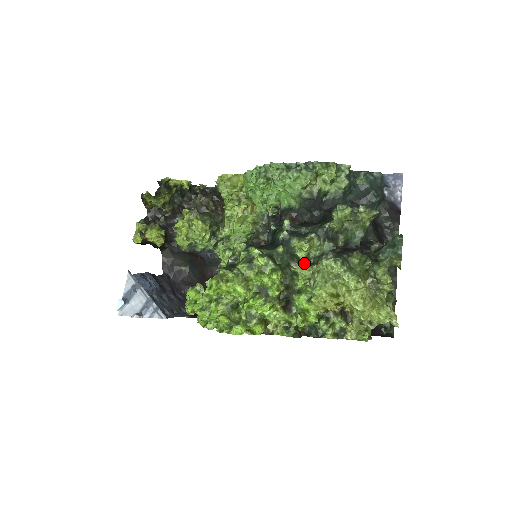
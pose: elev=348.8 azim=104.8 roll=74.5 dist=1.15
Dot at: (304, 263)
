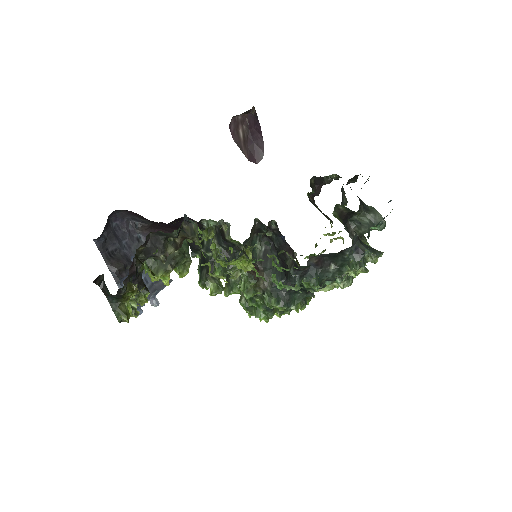
Dot at: occluded
